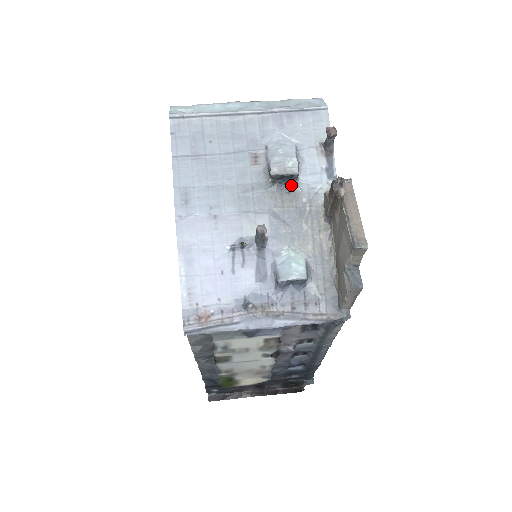
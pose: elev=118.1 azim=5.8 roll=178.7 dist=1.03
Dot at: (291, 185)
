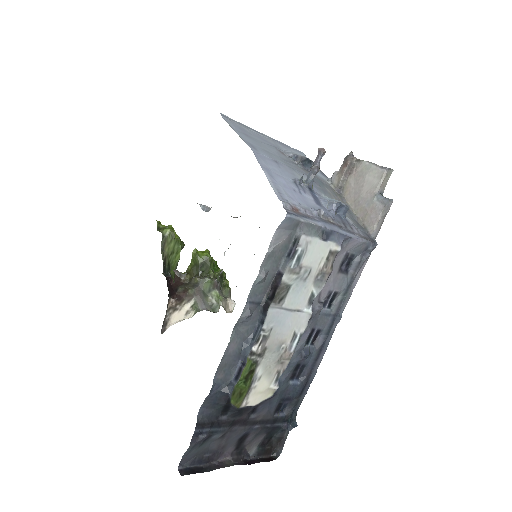
Dot at: (309, 169)
